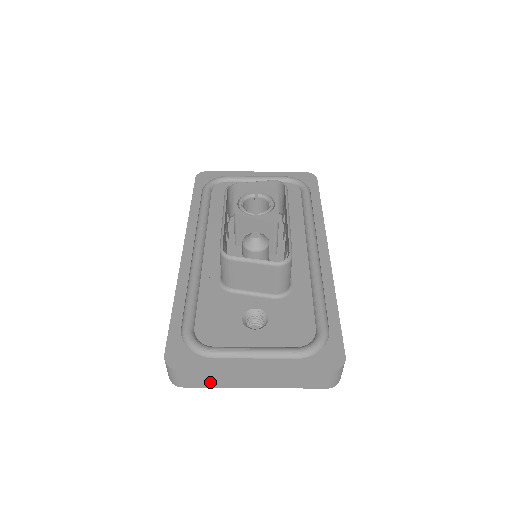
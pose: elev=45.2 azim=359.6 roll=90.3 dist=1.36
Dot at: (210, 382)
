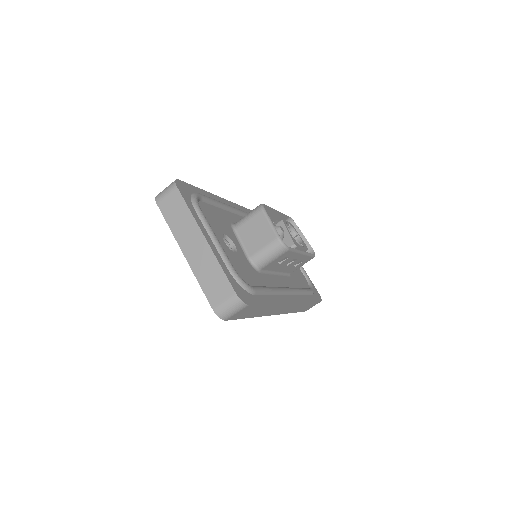
Dot at: (174, 218)
